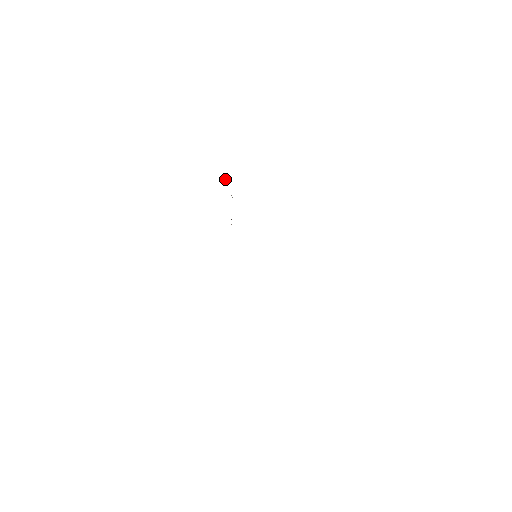
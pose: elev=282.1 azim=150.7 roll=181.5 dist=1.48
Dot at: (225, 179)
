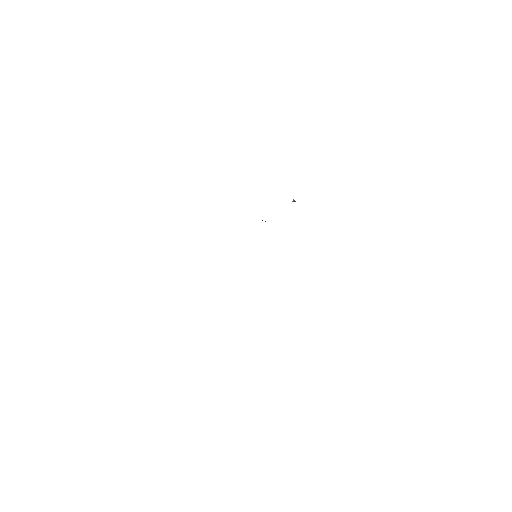
Dot at: occluded
